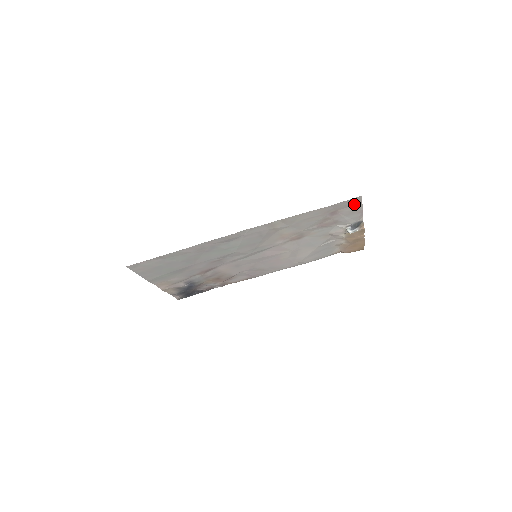
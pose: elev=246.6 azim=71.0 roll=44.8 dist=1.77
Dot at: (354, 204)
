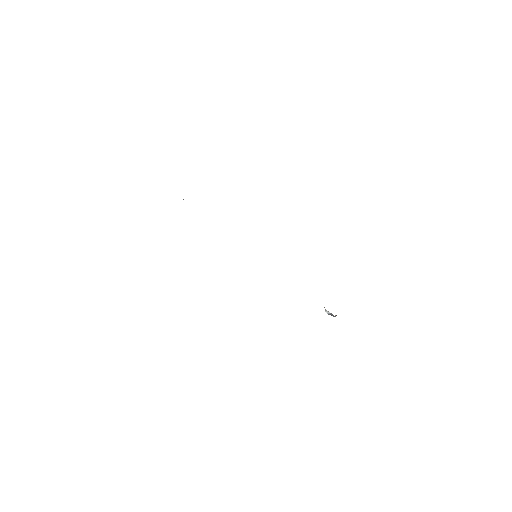
Dot at: occluded
